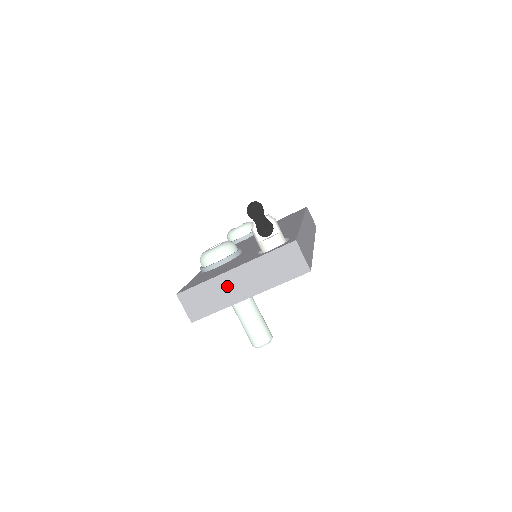
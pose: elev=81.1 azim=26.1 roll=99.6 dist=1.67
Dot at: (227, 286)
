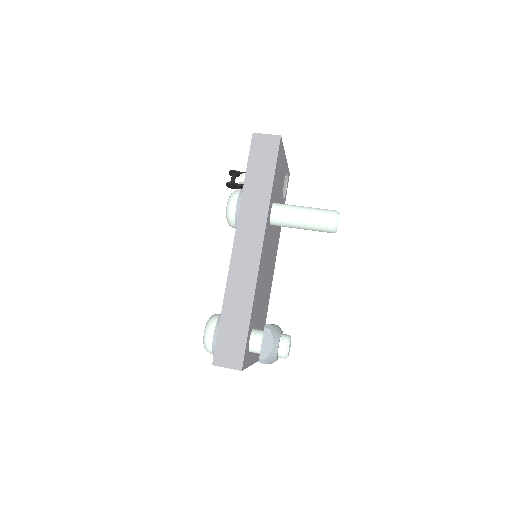
Dot at: occluded
